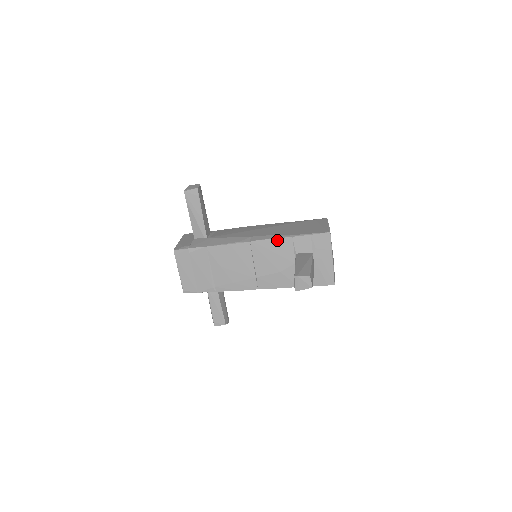
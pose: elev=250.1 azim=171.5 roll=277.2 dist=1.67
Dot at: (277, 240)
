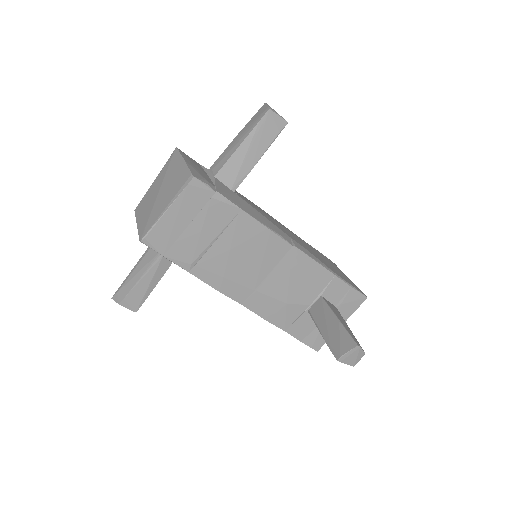
Dot at: (319, 267)
